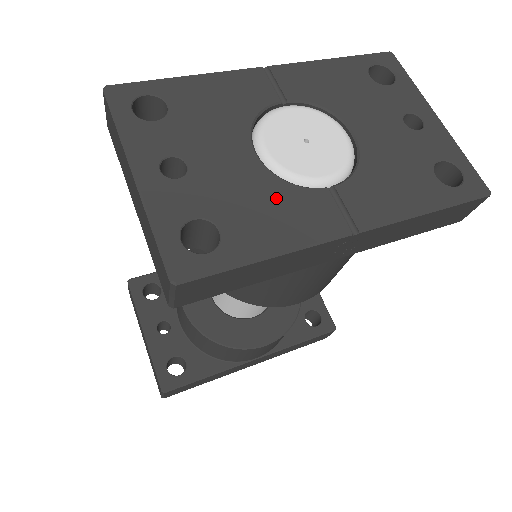
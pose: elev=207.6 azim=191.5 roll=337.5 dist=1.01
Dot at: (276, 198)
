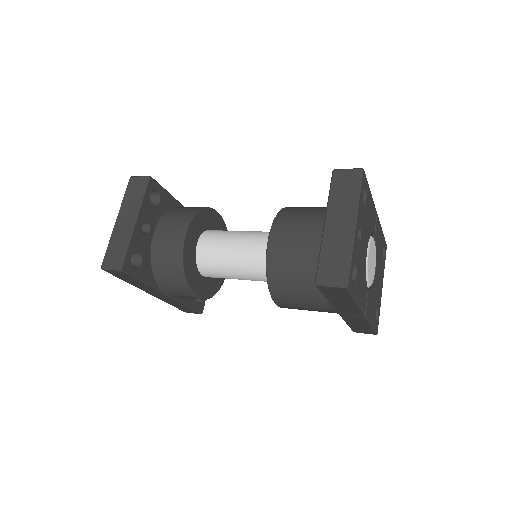
Dot at: (364, 278)
